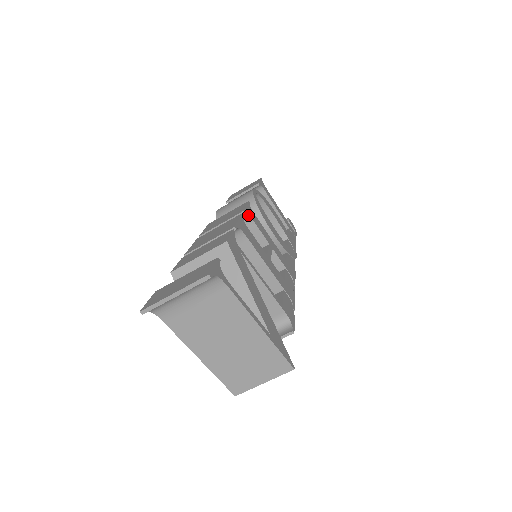
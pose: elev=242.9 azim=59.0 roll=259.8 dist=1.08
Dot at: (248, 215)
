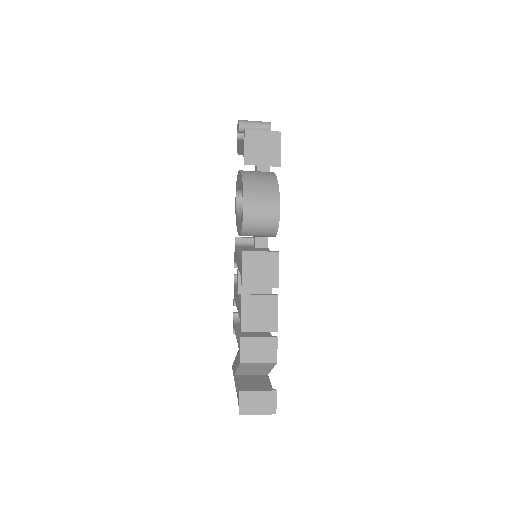
Dot at: (277, 278)
